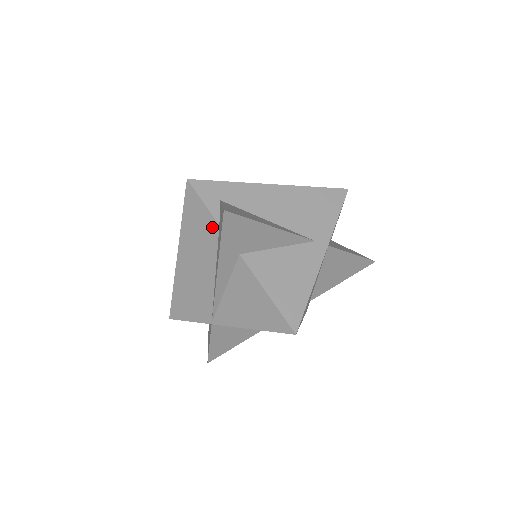
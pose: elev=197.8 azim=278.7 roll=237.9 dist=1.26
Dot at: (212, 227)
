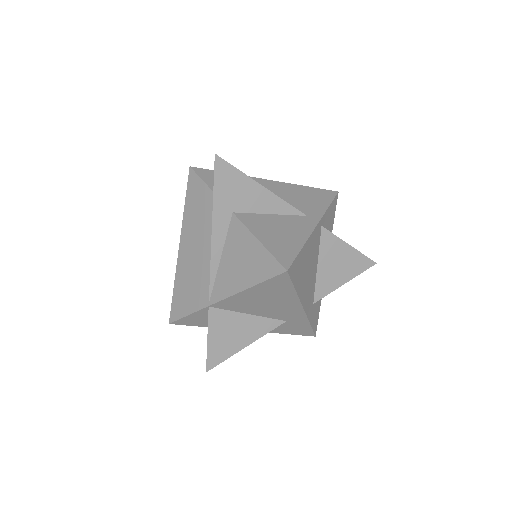
Dot at: (209, 199)
